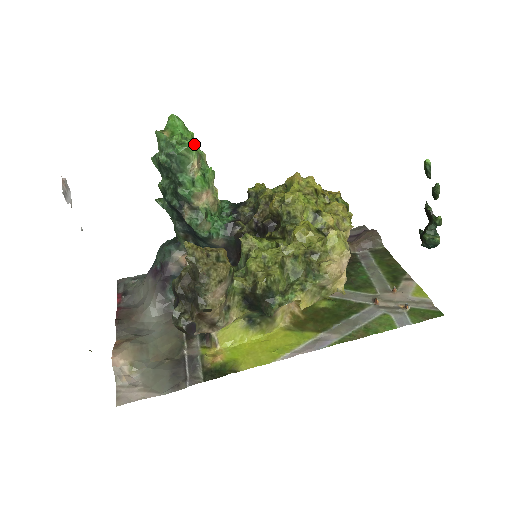
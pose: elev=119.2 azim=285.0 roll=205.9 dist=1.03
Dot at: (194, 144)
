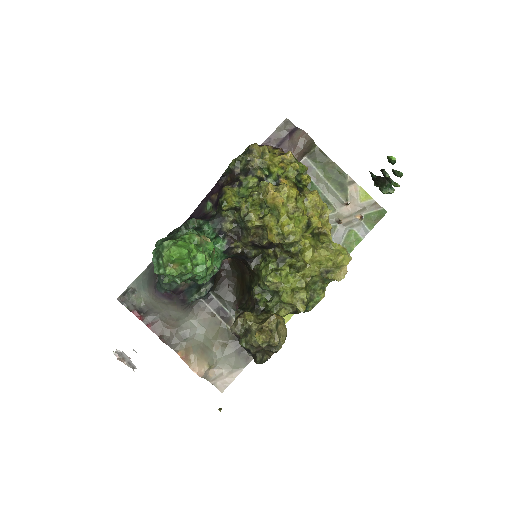
Dot at: (205, 258)
